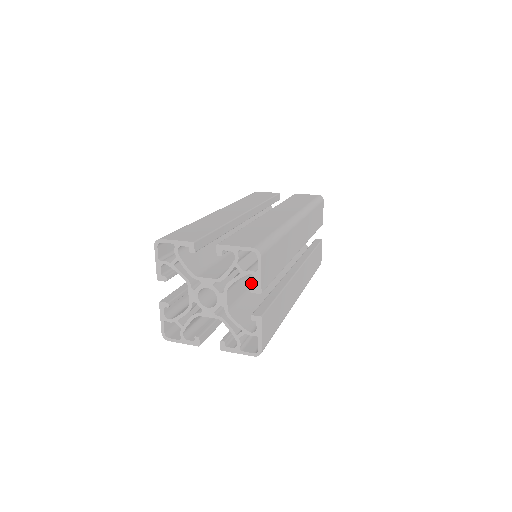
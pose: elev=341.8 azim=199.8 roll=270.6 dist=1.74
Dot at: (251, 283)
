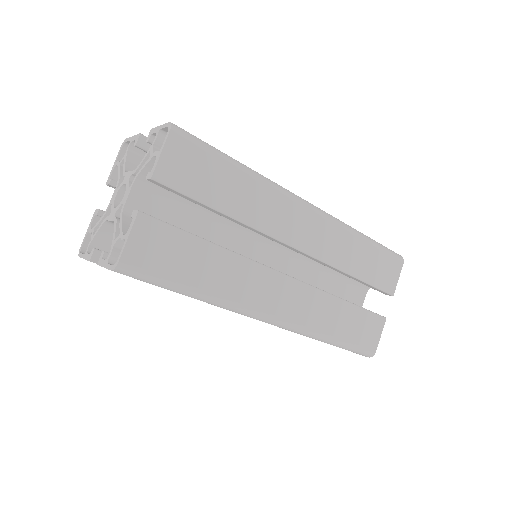
Dot at: occluded
